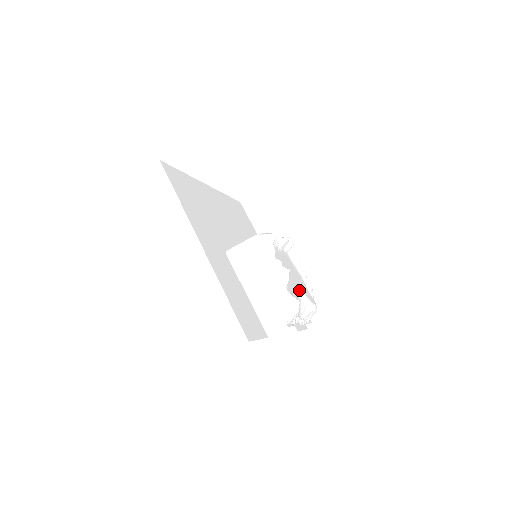
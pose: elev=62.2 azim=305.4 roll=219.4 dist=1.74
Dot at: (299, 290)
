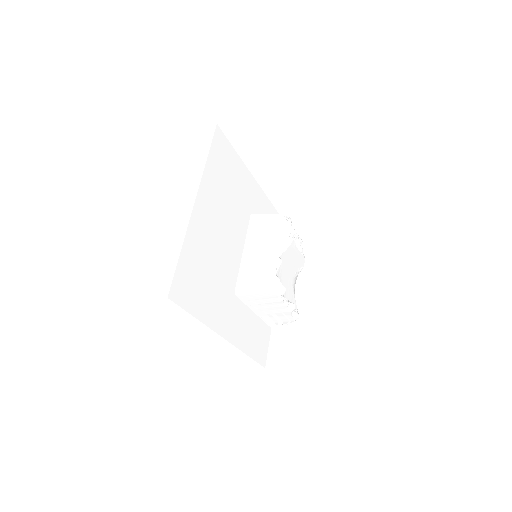
Dot at: (295, 278)
